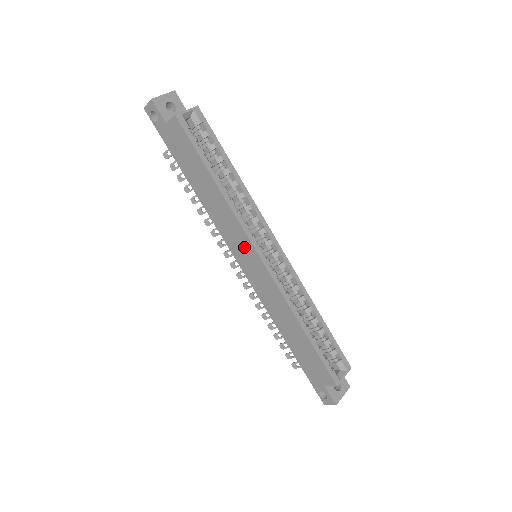
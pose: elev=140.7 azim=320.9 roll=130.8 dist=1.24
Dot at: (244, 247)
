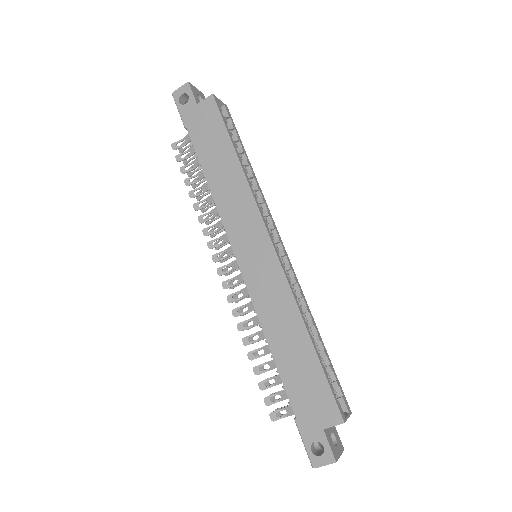
Dot at: (253, 233)
